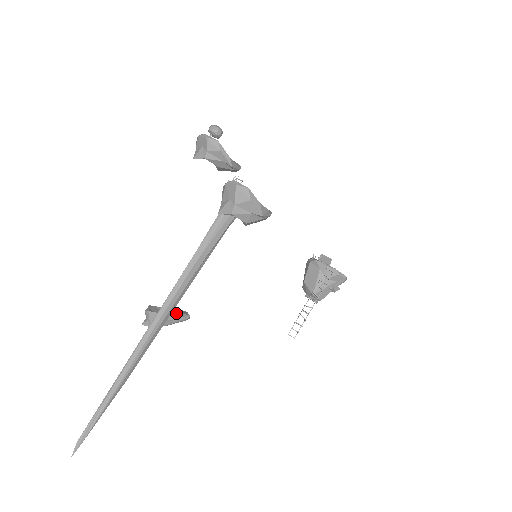
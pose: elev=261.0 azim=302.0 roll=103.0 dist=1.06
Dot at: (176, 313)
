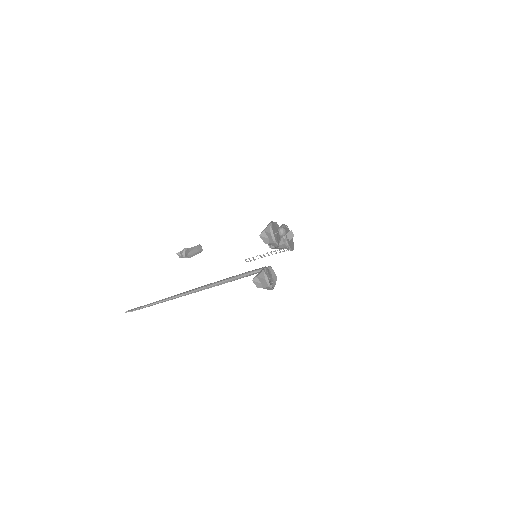
Dot at: (197, 252)
